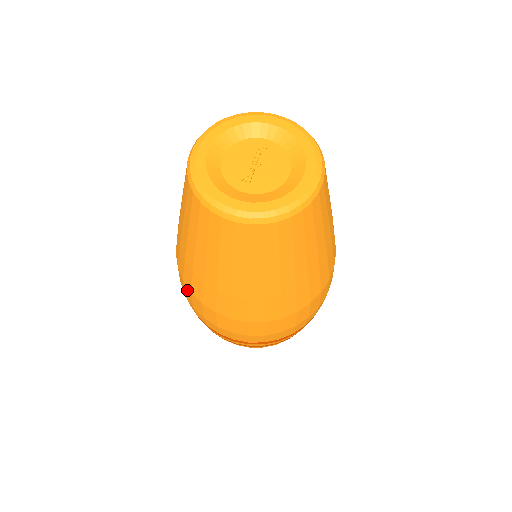
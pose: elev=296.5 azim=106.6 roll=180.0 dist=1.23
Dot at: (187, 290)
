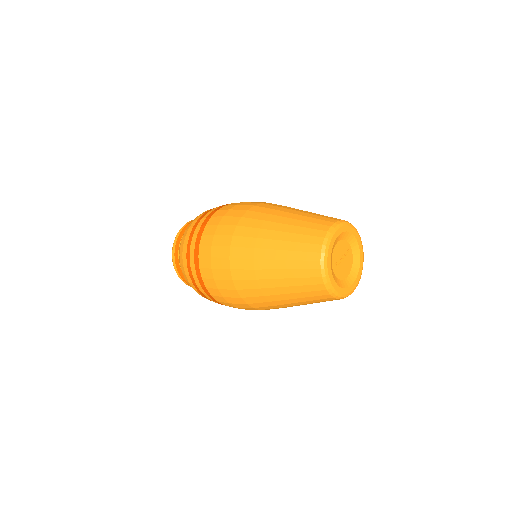
Dot at: (225, 251)
